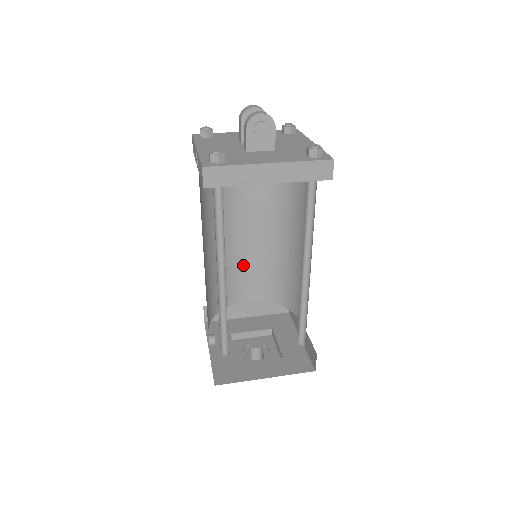
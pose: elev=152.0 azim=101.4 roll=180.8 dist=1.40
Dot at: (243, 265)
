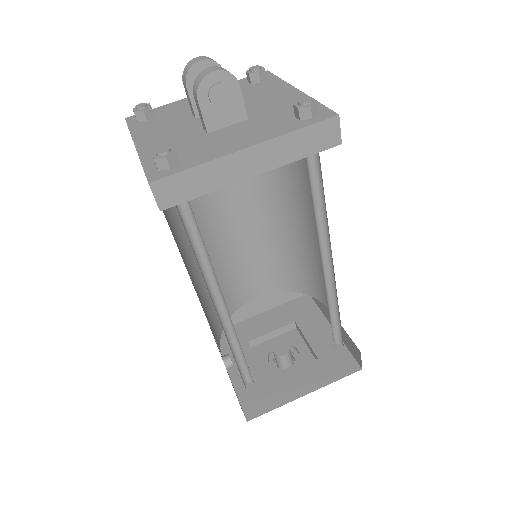
Dot at: (241, 259)
